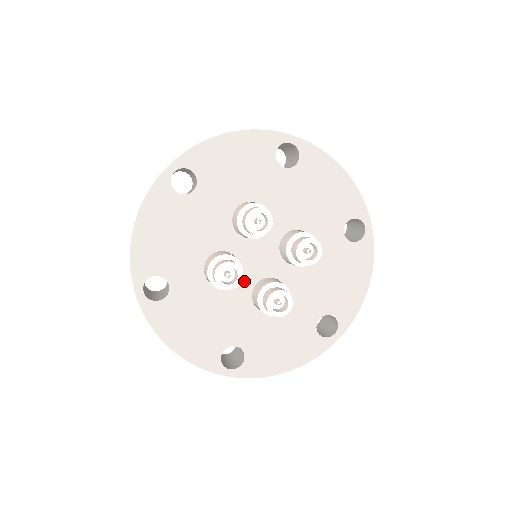
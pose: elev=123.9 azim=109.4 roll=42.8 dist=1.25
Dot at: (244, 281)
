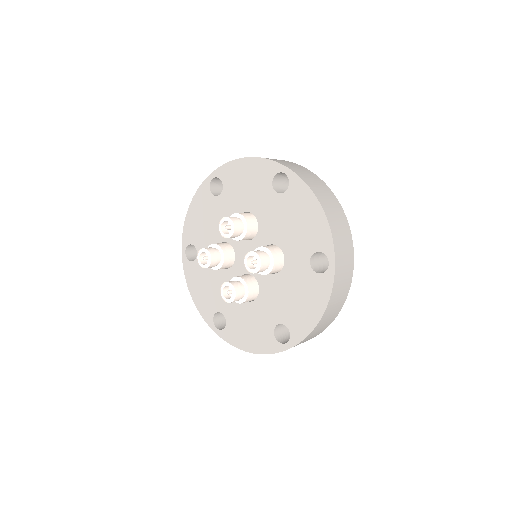
Dot at: (236, 270)
